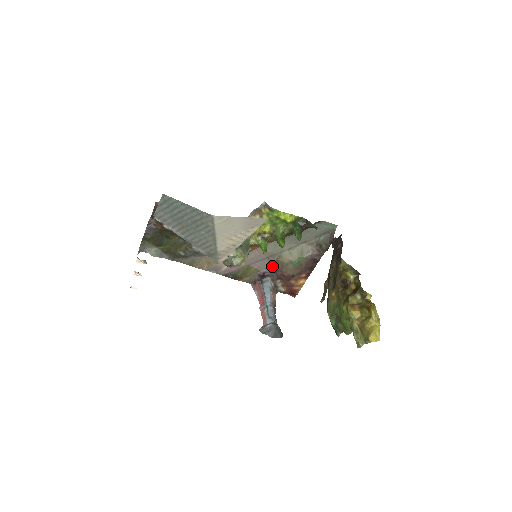
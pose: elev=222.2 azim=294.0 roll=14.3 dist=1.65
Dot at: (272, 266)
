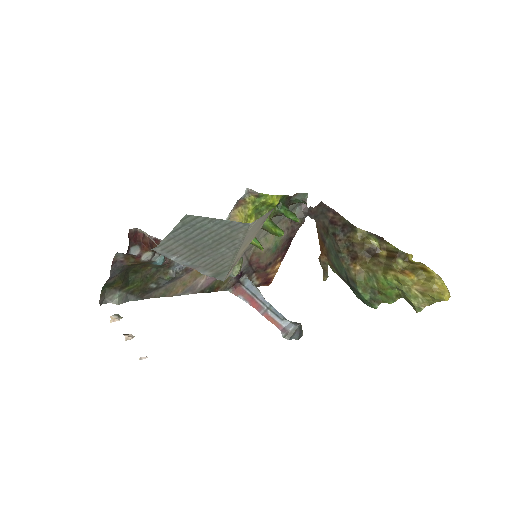
Dot at: (248, 261)
